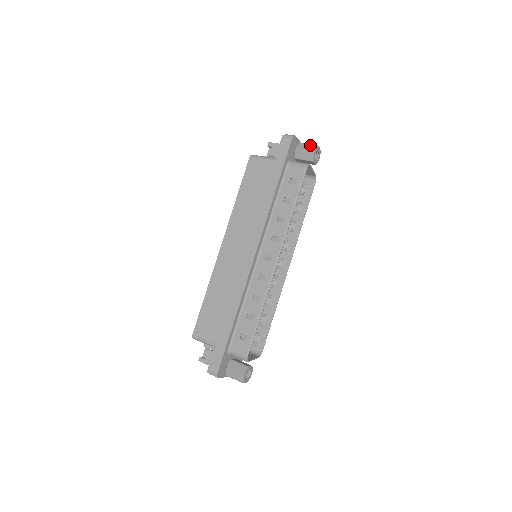
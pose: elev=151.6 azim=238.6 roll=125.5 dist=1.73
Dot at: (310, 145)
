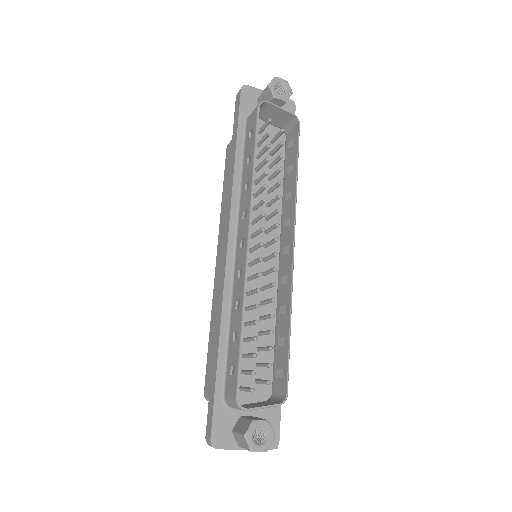
Dot at: occluded
